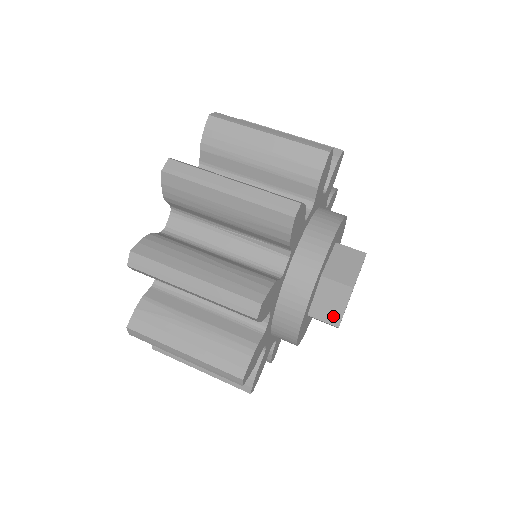
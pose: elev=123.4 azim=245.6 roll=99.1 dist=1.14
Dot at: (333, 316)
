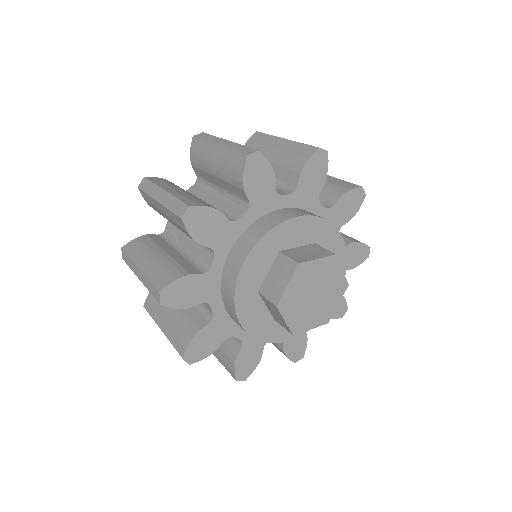
Dot at: (276, 293)
